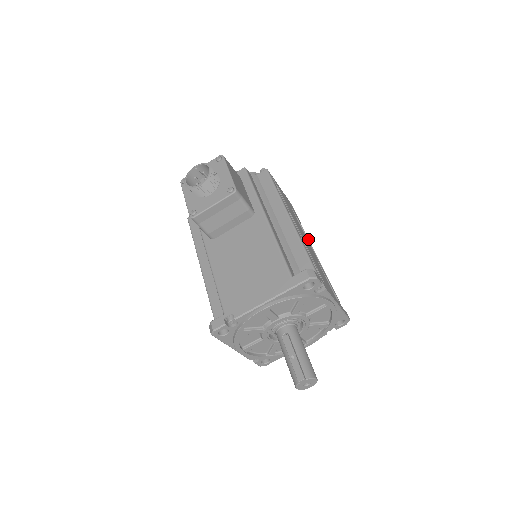
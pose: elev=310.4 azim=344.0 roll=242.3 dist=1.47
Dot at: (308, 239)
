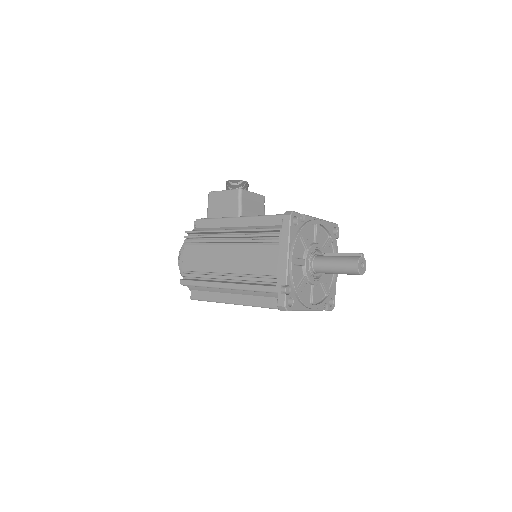
Dot at: occluded
